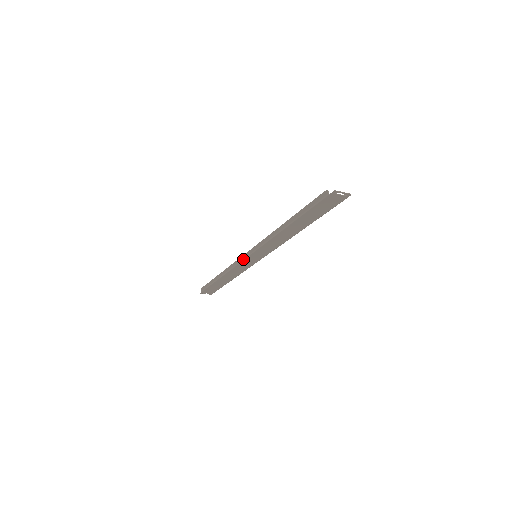
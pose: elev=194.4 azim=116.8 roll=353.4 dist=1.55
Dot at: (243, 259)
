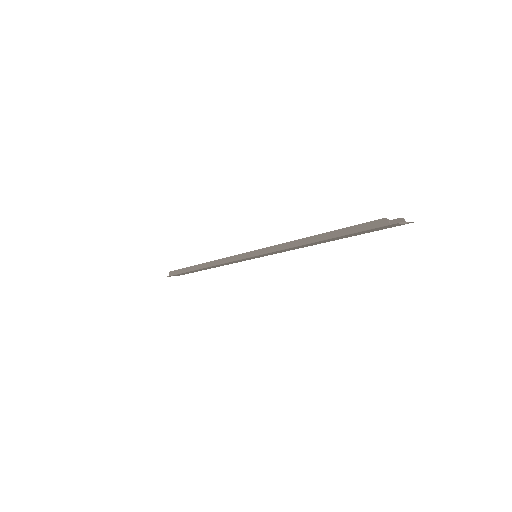
Dot at: (239, 259)
